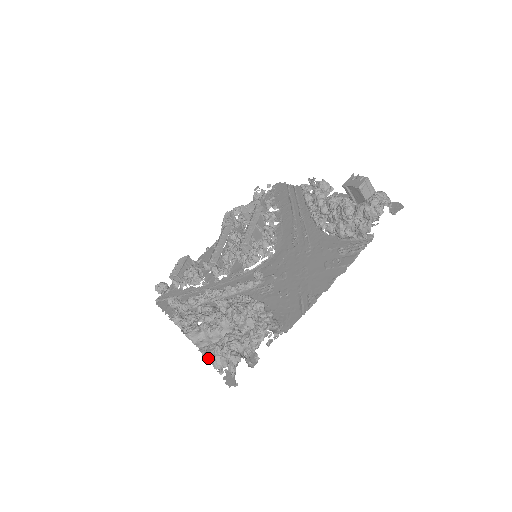
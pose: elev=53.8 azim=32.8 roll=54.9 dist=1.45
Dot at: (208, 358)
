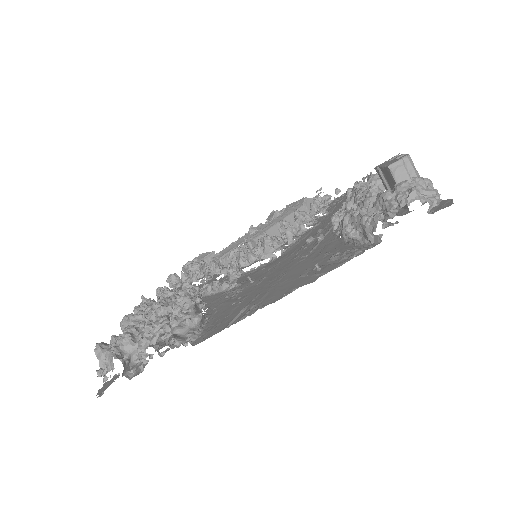
Dot at: (97, 349)
